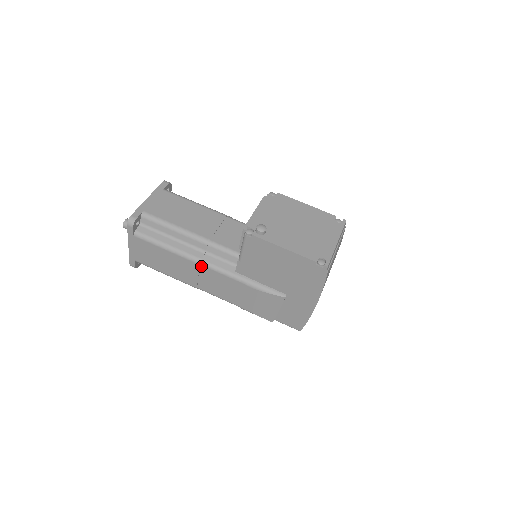
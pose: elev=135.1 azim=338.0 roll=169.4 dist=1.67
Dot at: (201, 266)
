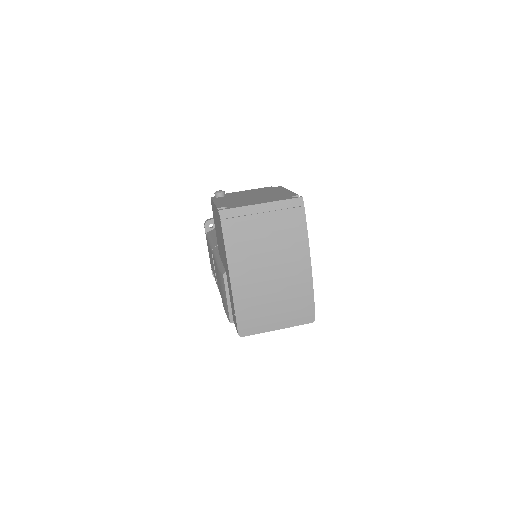
Dot at: occluded
